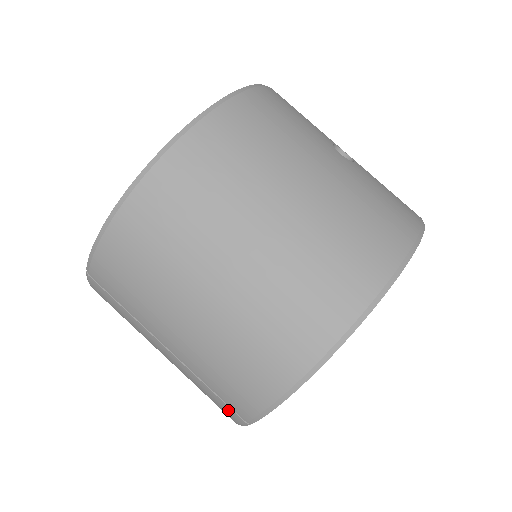
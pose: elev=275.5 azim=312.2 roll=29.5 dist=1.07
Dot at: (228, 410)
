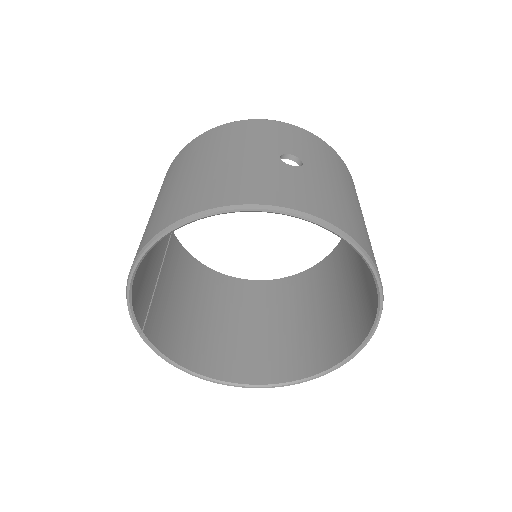
Dot at: occluded
